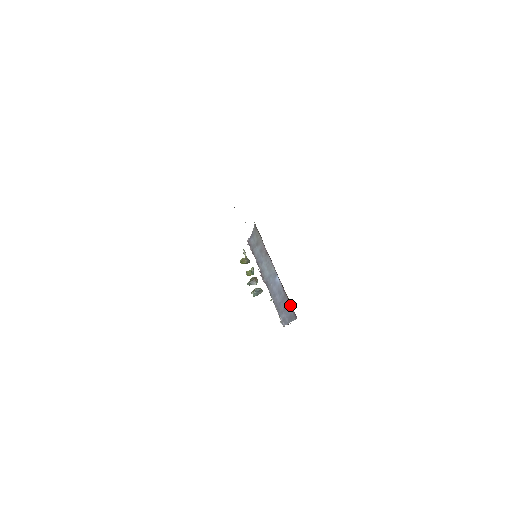
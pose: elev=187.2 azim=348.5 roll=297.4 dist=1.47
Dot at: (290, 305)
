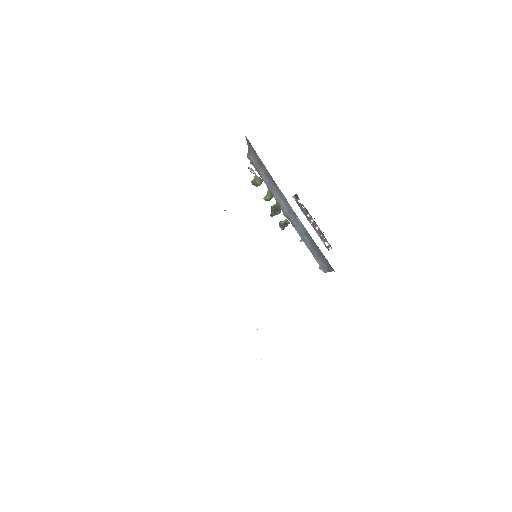
Dot at: (322, 254)
